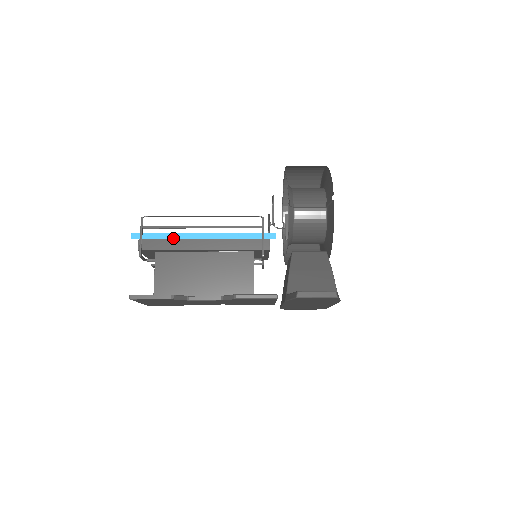
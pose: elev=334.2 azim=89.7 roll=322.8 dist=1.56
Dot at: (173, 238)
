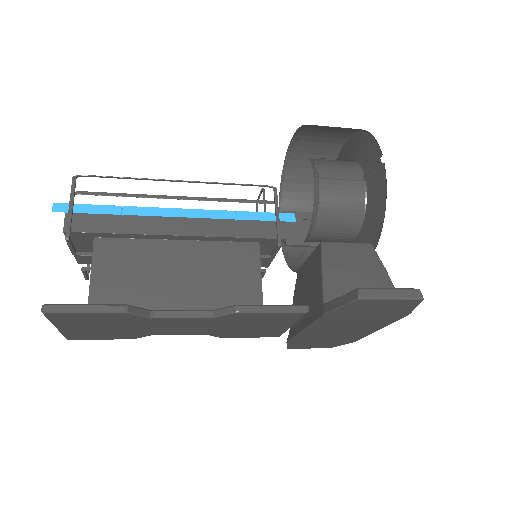
Dot at: (128, 214)
